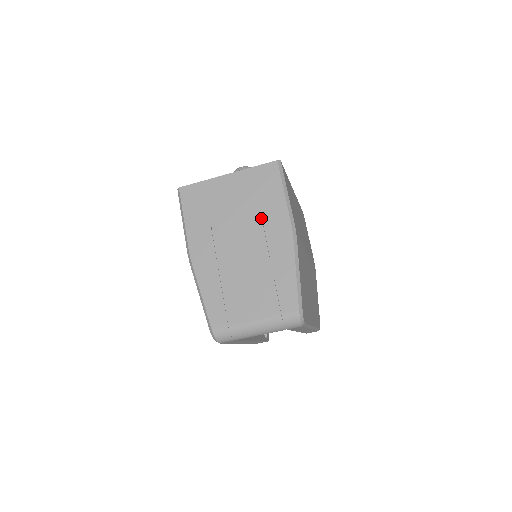
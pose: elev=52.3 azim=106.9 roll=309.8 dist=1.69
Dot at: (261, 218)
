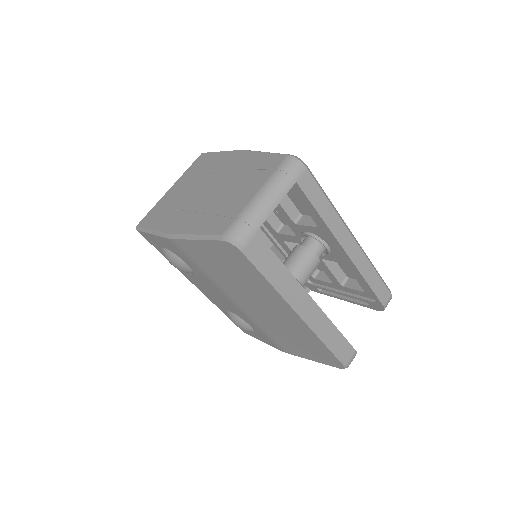
Dot at: (212, 171)
